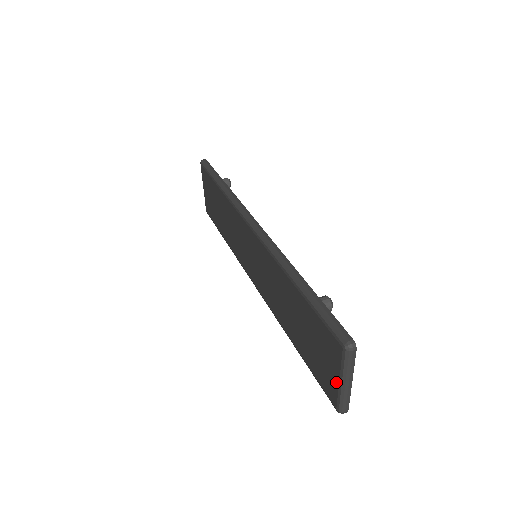
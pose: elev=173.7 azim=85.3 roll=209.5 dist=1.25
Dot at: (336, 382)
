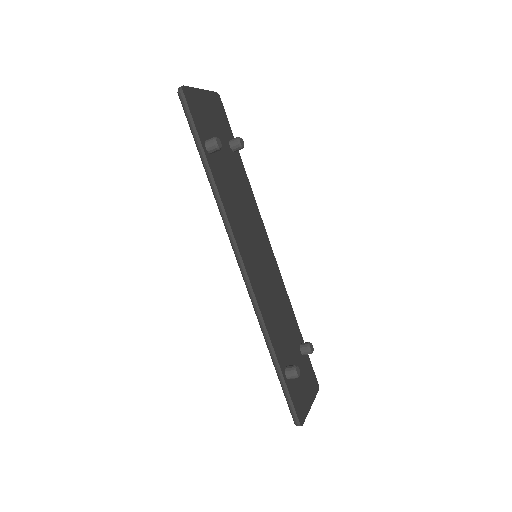
Dot at: occluded
